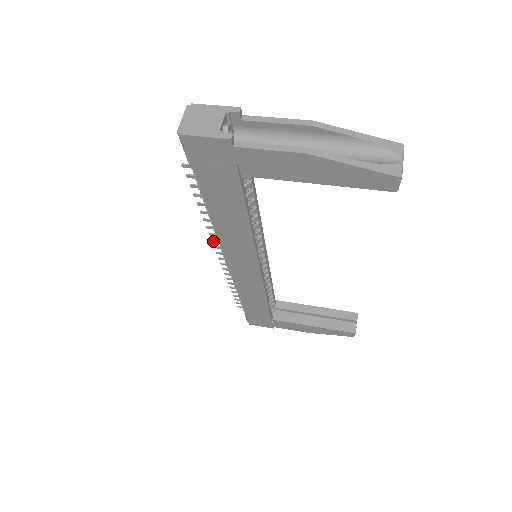
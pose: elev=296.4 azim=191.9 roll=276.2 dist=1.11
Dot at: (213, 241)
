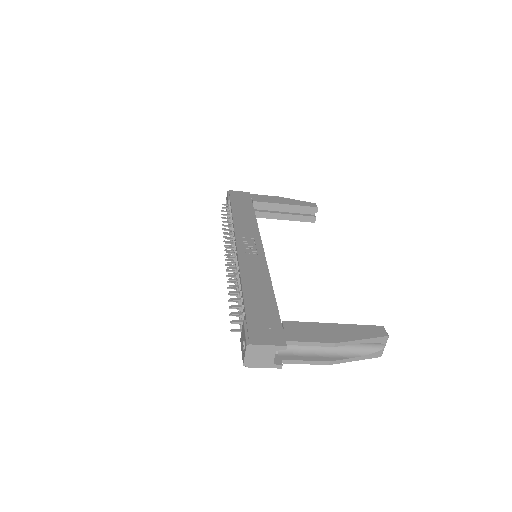
Dot at: (227, 271)
